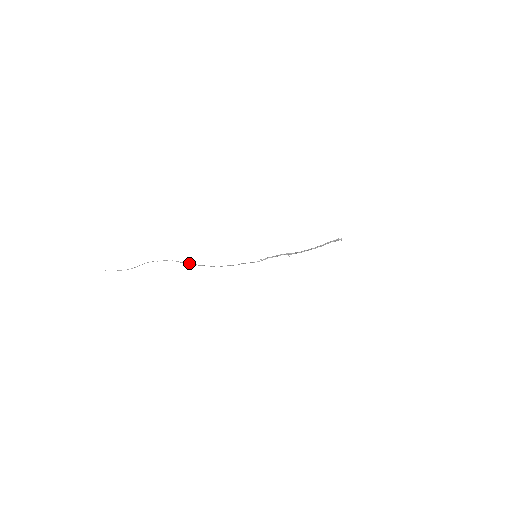
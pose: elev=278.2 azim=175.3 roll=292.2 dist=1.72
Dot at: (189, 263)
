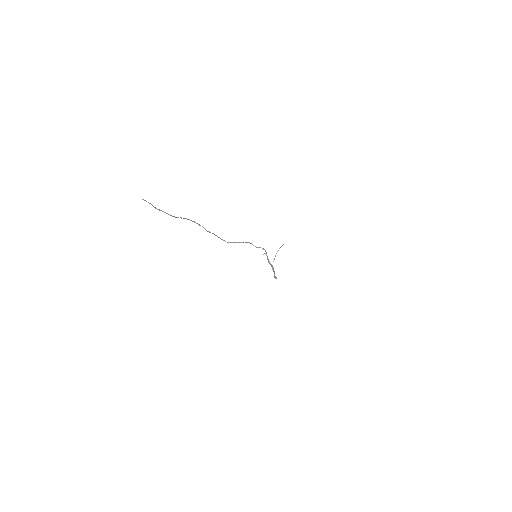
Dot at: (220, 238)
